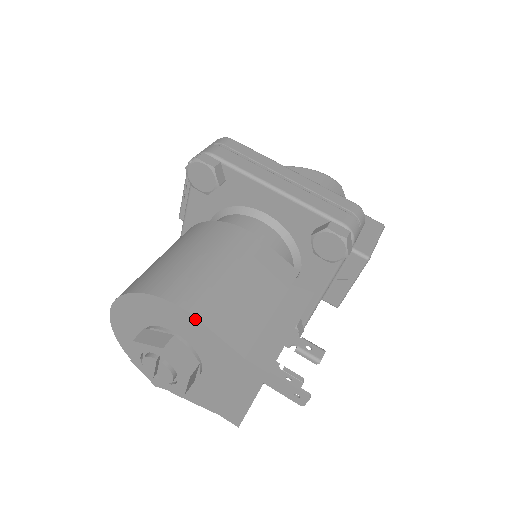
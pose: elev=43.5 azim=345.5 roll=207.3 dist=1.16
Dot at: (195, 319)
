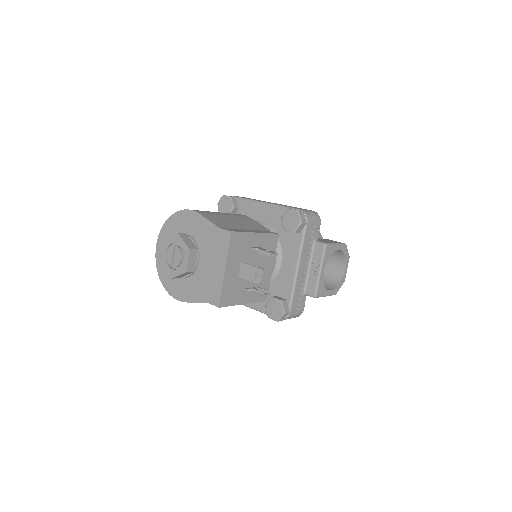
Dot at: (197, 214)
